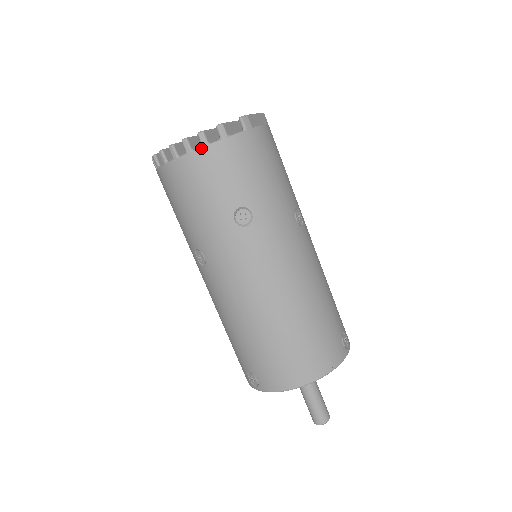
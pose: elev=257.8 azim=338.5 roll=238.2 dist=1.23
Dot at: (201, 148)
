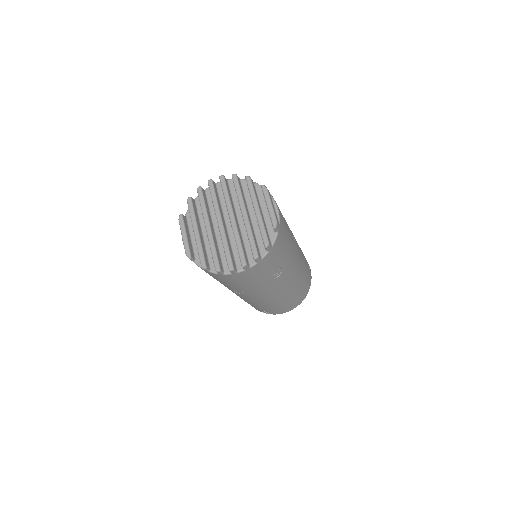
Dot at: (257, 264)
